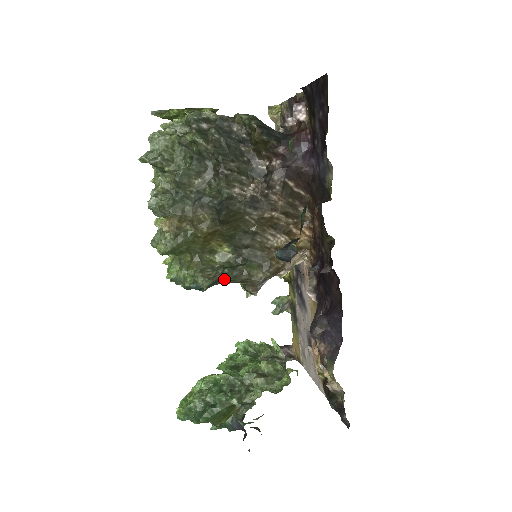
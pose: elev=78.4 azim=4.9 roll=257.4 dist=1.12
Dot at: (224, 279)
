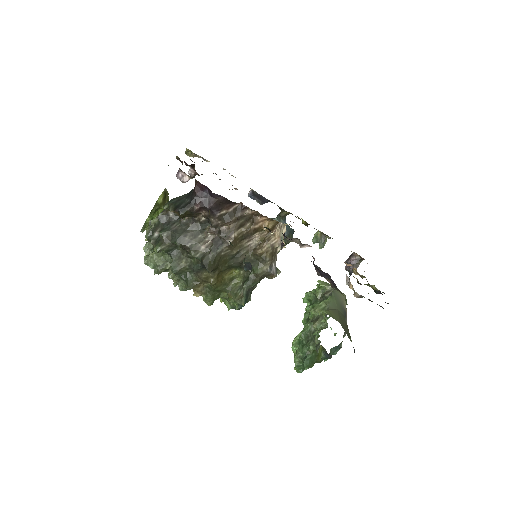
Dot at: (250, 289)
